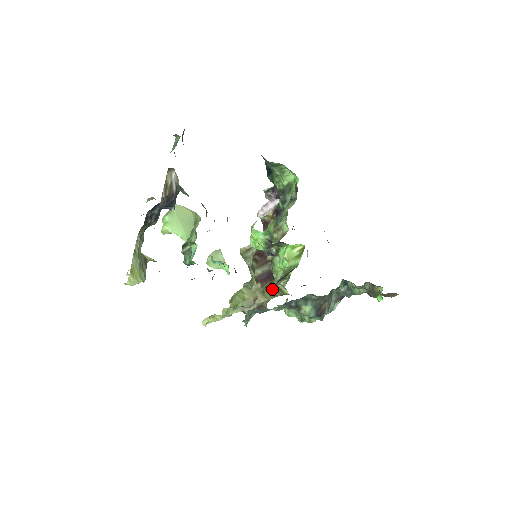
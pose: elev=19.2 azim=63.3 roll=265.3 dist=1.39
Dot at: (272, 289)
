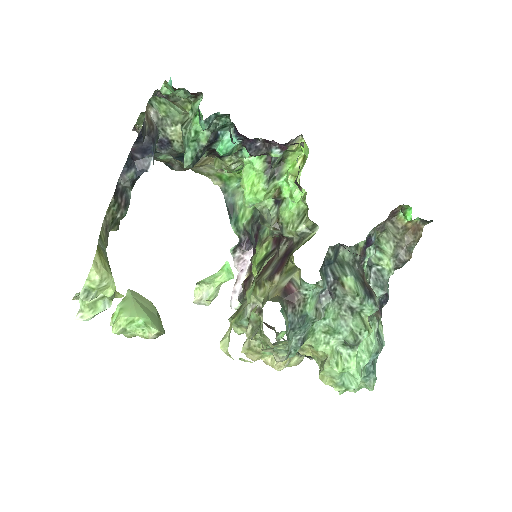
Dot at: (297, 176)
